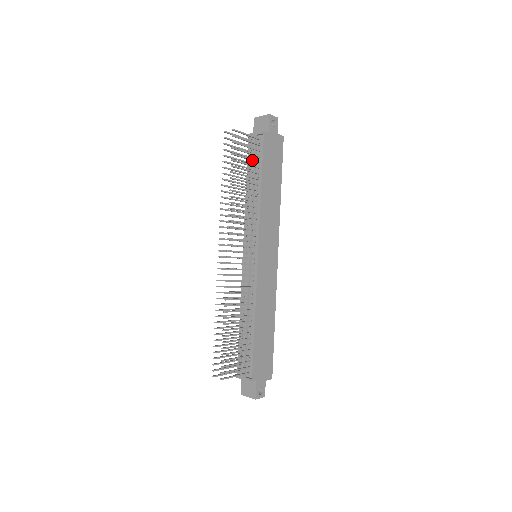
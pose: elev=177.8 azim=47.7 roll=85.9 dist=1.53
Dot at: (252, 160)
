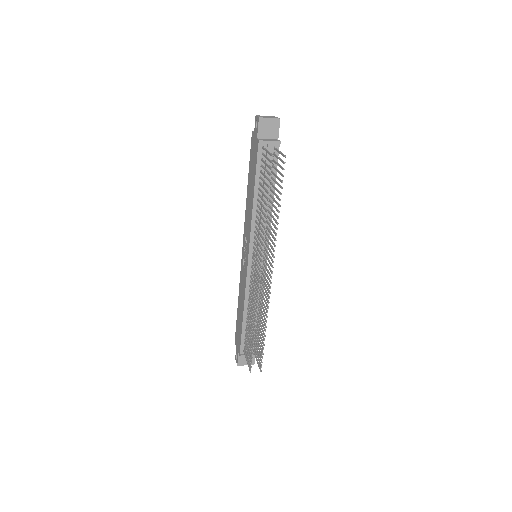
Dot at: (275, 175)
